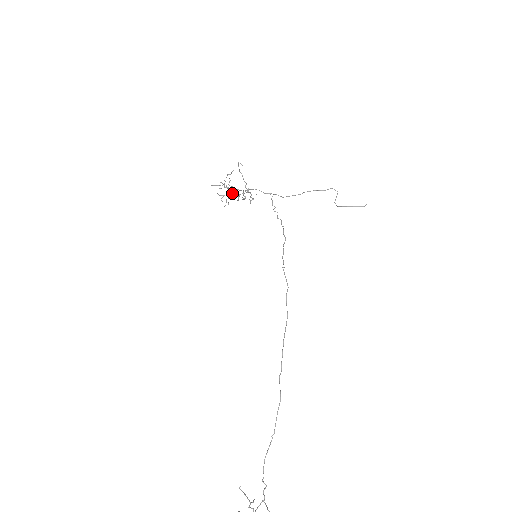
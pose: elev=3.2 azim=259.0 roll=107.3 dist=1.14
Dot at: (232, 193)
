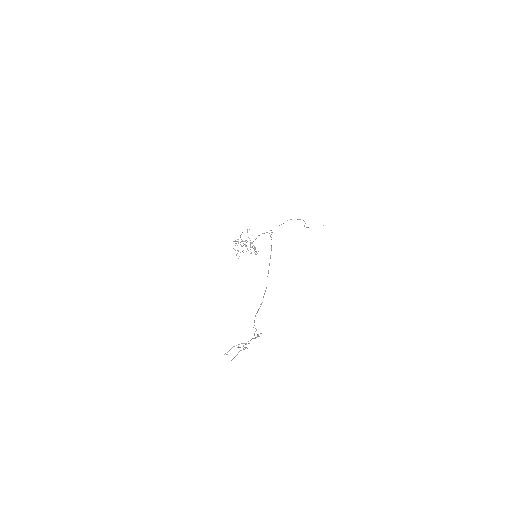
Dot at: occluded
